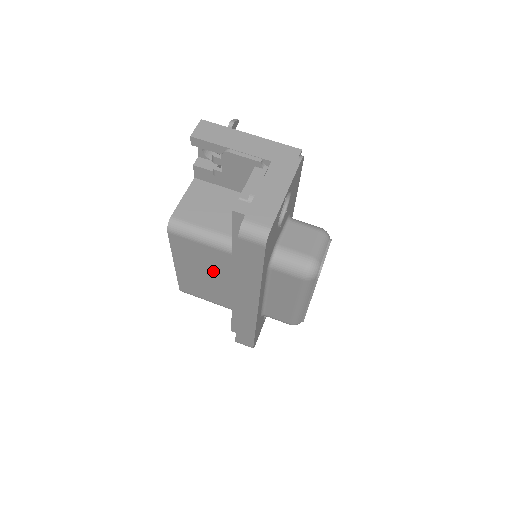
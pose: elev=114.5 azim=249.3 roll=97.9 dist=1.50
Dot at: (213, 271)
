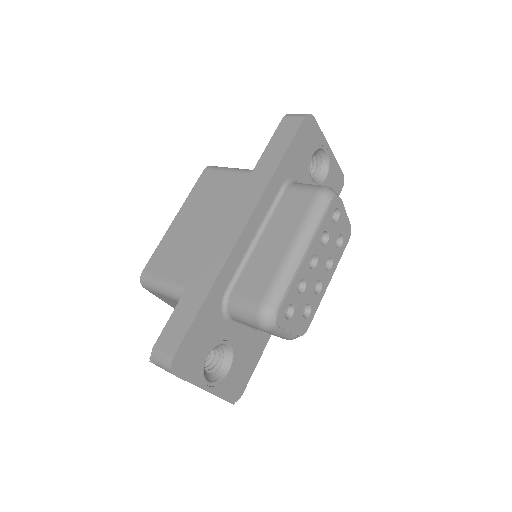
Dot at: (215, 212)
